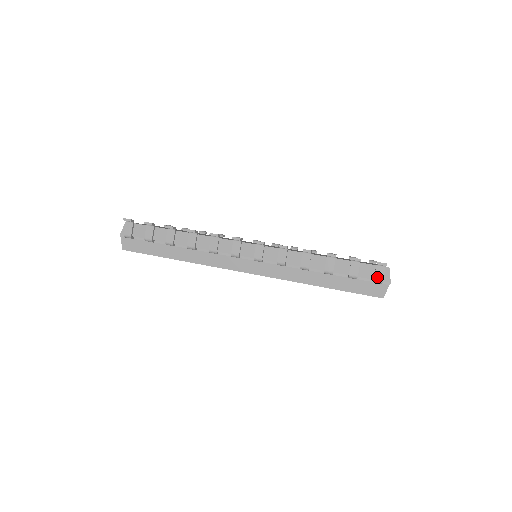
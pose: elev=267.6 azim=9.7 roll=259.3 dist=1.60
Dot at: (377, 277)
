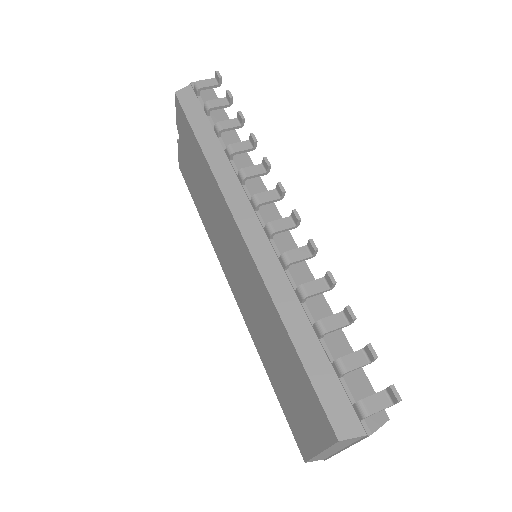
Dot at: (368, 402)
